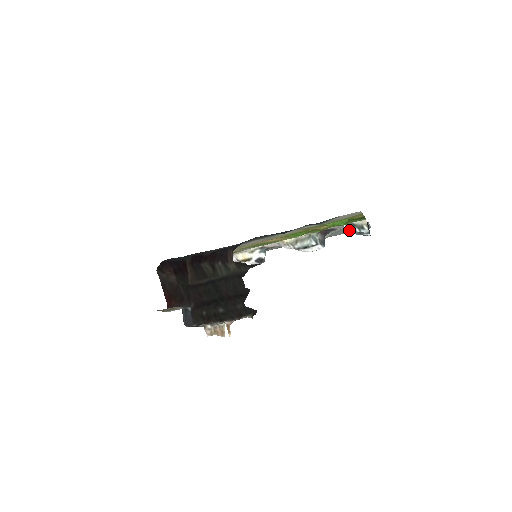
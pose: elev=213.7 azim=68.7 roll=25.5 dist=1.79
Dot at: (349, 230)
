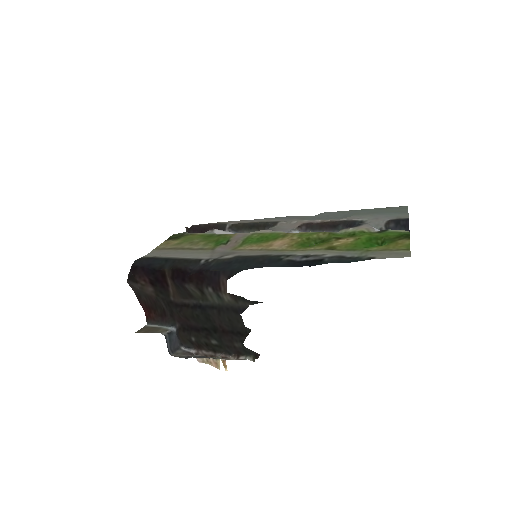
Dot at: occluded
